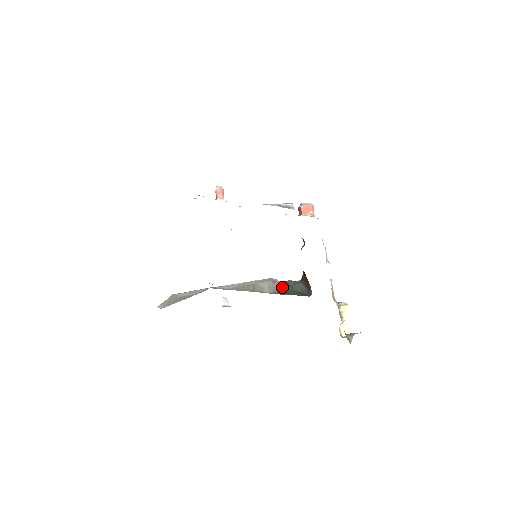
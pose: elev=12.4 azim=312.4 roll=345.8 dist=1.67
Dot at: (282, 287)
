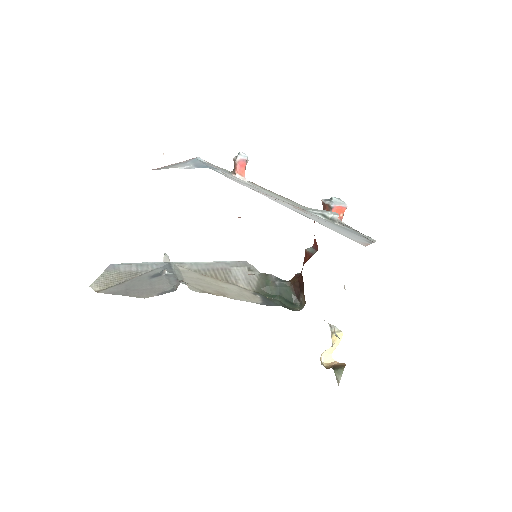
Dot at: (262, 283)
